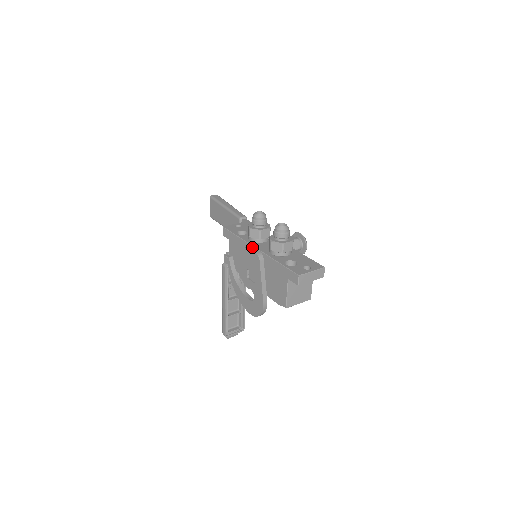
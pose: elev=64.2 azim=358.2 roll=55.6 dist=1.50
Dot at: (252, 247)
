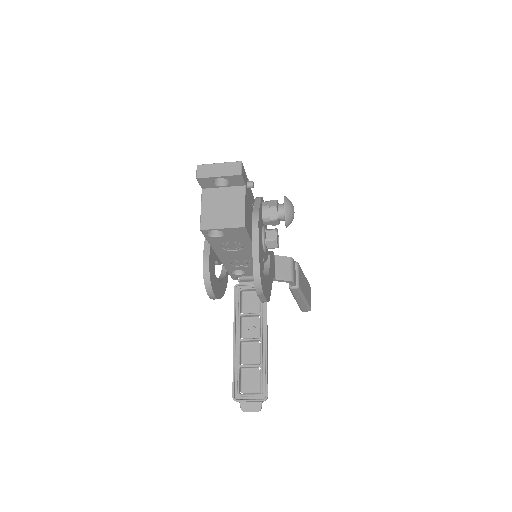
Dot at: occluded
